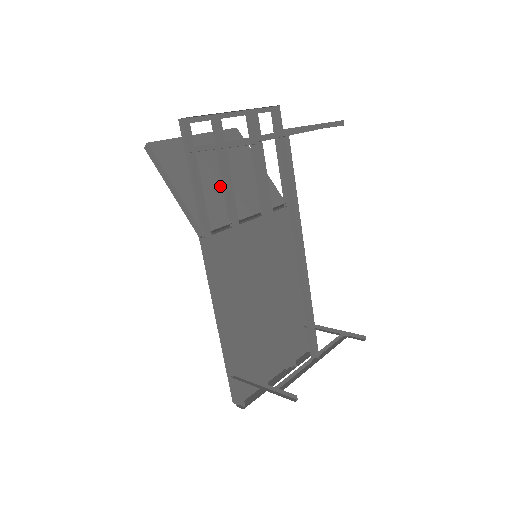
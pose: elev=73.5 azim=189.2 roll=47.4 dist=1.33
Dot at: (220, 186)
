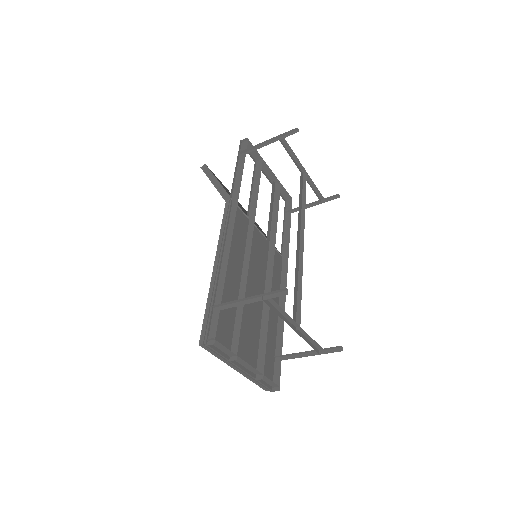
Dot at: occluded
